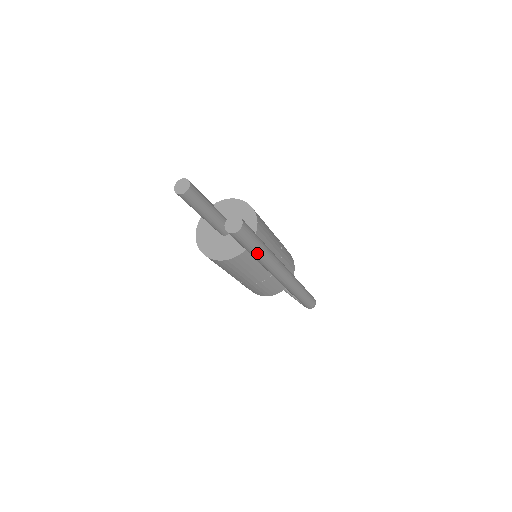
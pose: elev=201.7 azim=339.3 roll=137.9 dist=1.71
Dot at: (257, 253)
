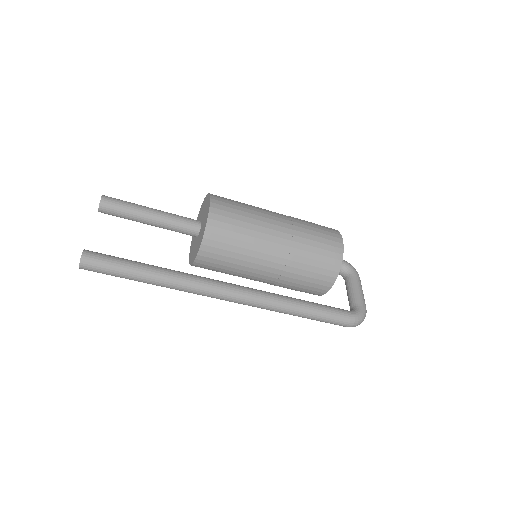
Dot at: (138, 281)
